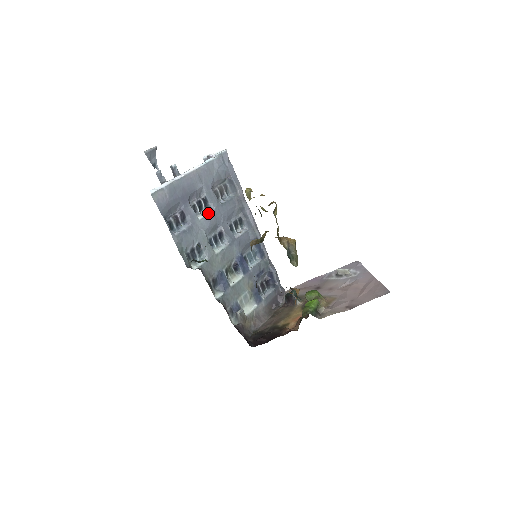
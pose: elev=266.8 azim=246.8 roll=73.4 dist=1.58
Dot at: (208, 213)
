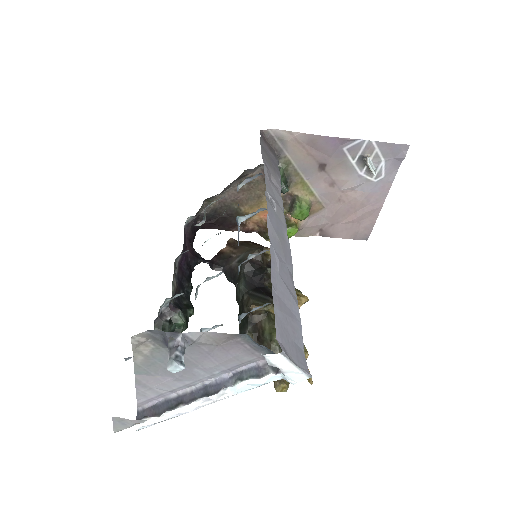
Dot at: occluded
